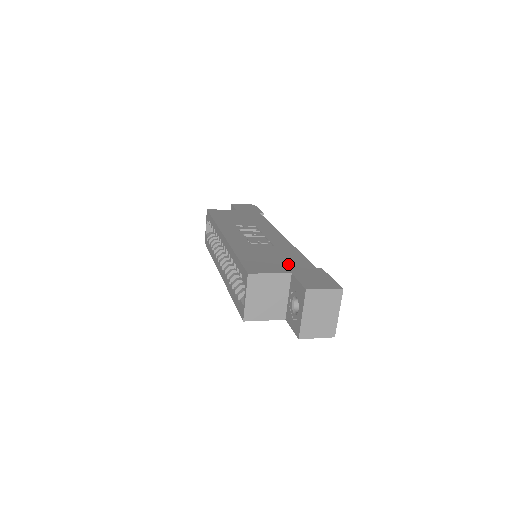
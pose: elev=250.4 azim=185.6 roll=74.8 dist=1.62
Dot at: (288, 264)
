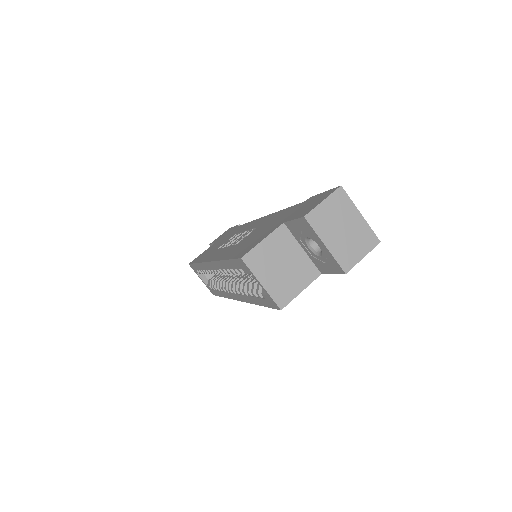
Dot at: (277, 222)
